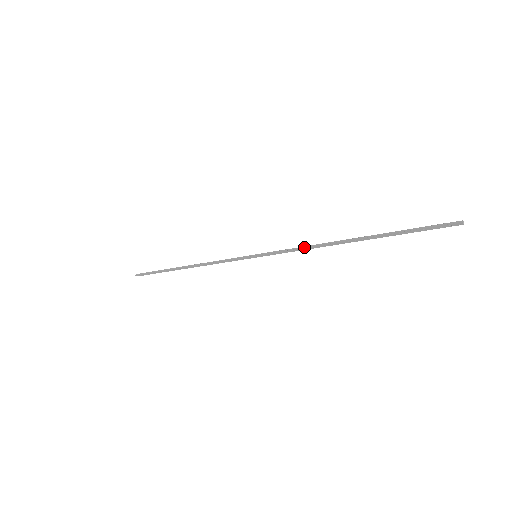
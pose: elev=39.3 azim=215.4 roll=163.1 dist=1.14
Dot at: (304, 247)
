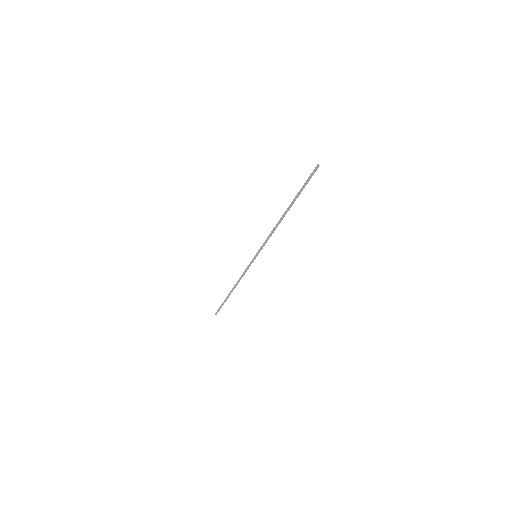
Dot at: (271, 232)
